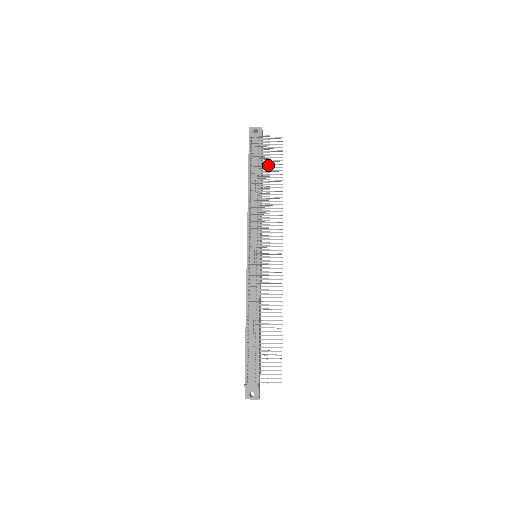
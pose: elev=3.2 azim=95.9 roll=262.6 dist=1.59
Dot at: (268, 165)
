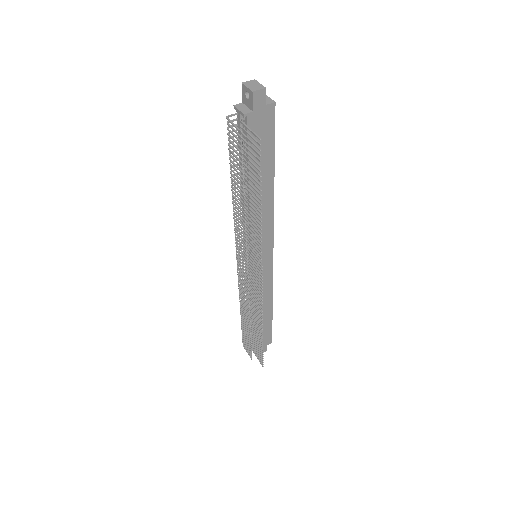
Dot at: (241, 176)
